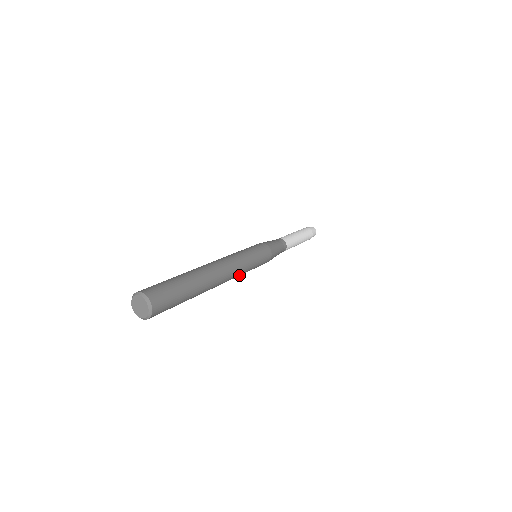
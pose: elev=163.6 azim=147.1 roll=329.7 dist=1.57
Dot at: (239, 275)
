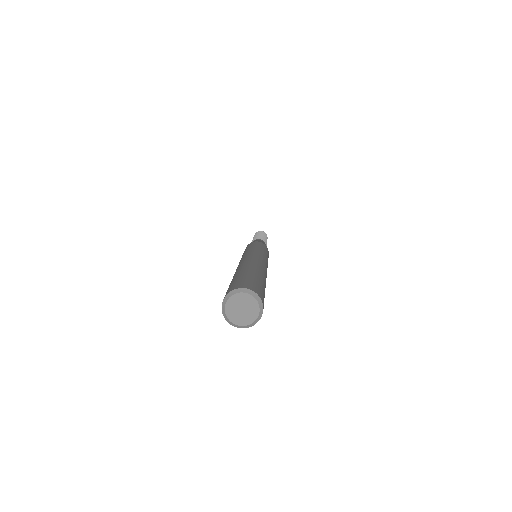
Dot at: occluded
